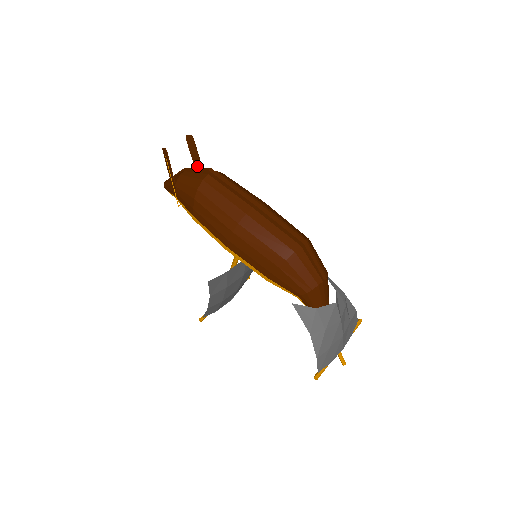
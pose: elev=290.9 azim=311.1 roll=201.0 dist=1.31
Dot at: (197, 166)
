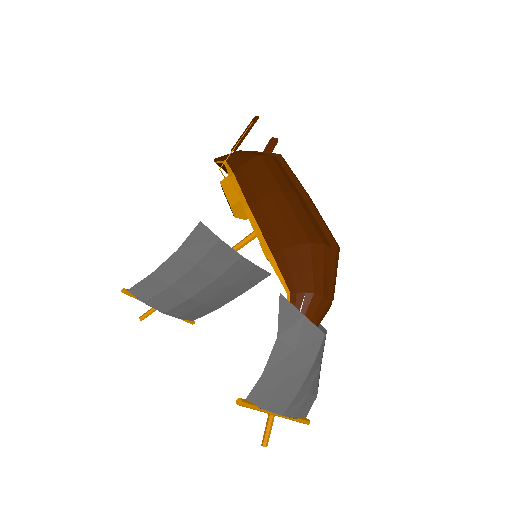
Dot at: occluded
